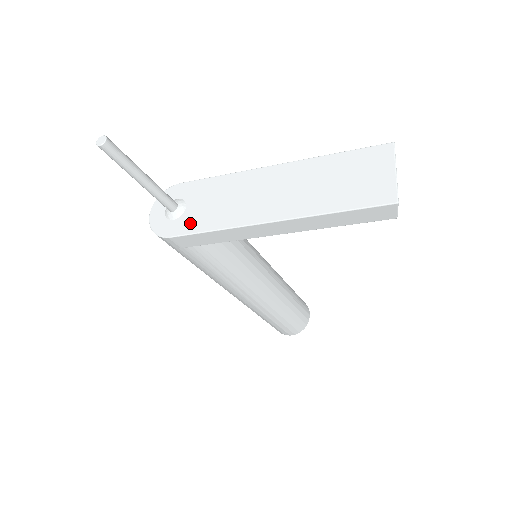
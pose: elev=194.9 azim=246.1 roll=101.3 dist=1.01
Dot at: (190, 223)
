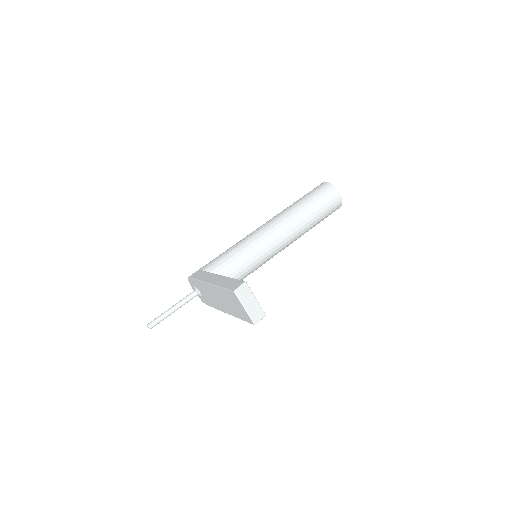
Dot at: (207, 301)
